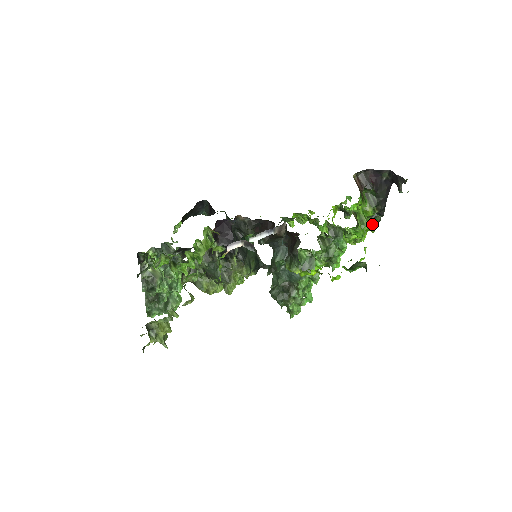
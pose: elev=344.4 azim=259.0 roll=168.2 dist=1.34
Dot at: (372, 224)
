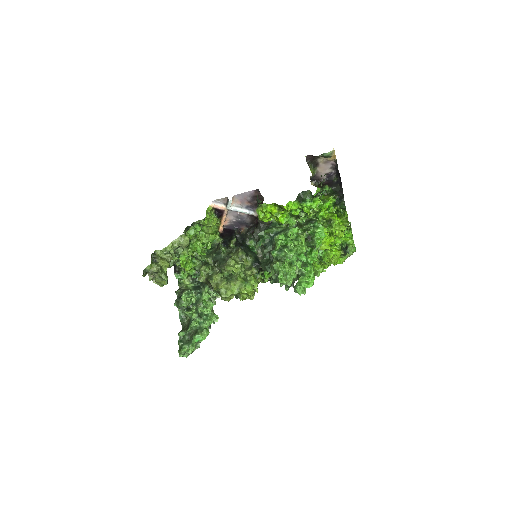
Dot at: (345, 217)
